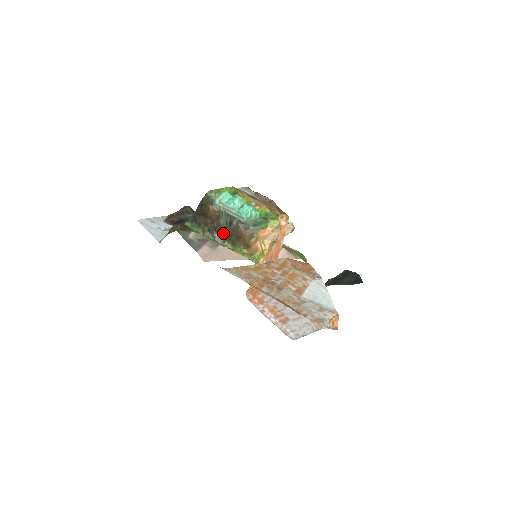
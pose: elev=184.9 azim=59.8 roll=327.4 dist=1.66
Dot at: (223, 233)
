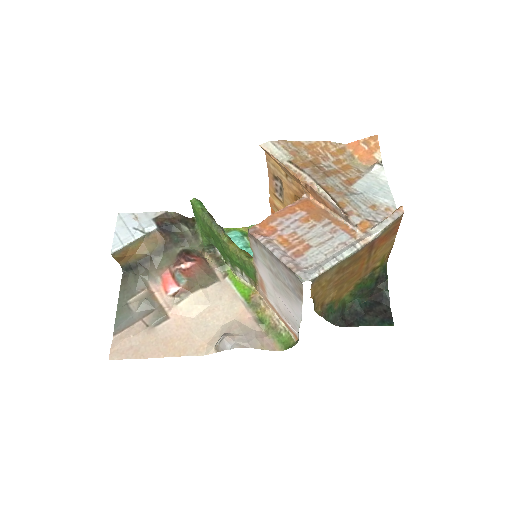
Dot at: occluded
